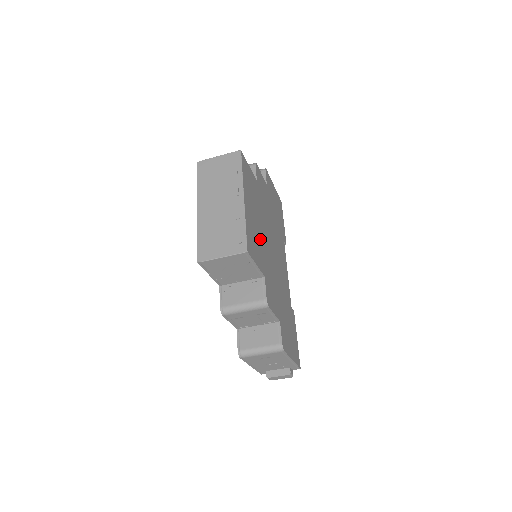
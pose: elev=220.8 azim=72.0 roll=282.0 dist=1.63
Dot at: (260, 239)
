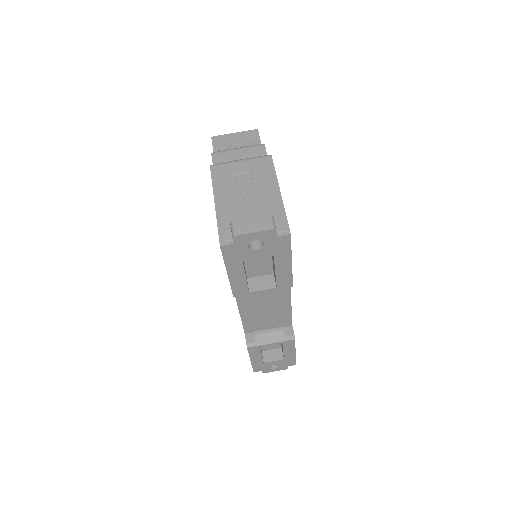
Dot at: occluded
